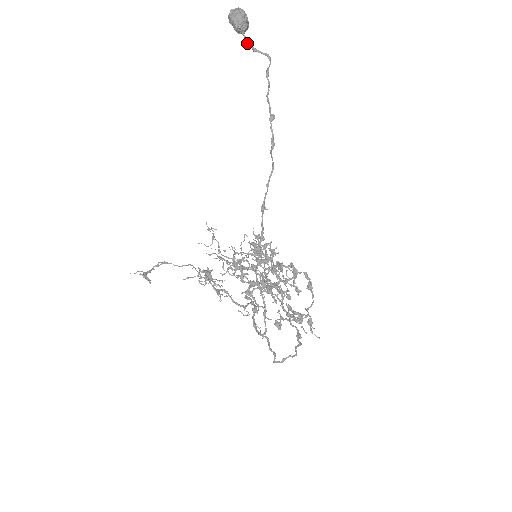
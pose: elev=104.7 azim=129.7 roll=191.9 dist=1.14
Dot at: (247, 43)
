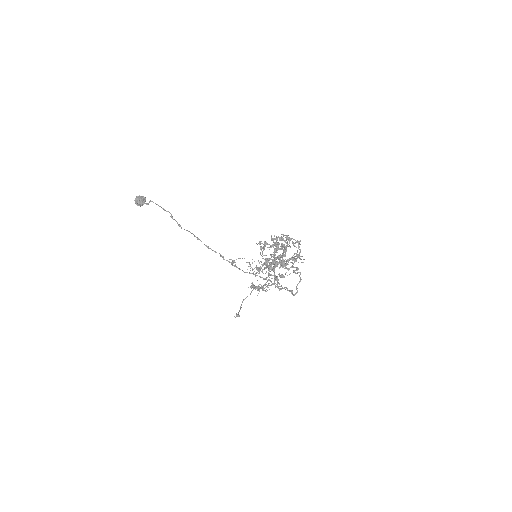
Dot at: occluded
